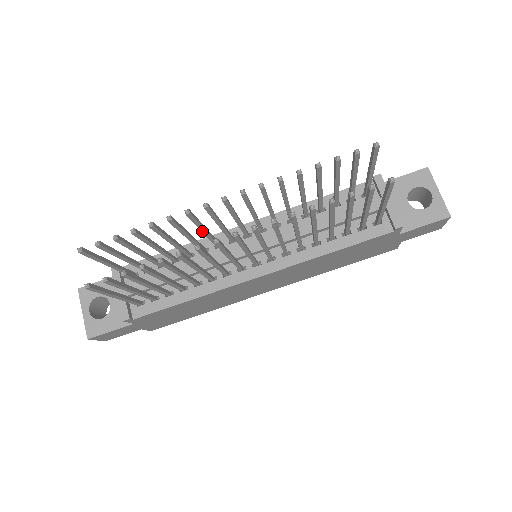
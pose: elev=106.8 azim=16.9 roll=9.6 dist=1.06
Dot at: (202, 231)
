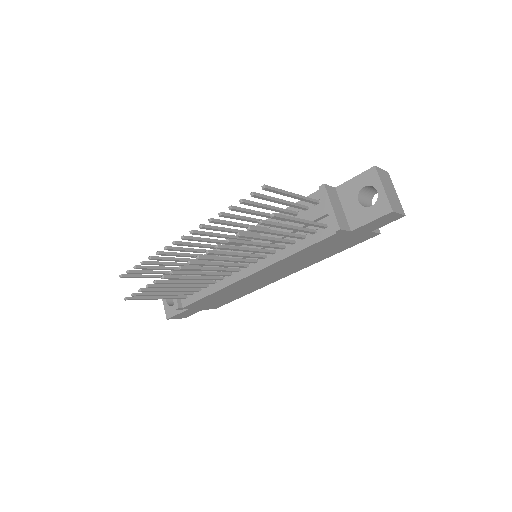
Dot at: (193, 252)
